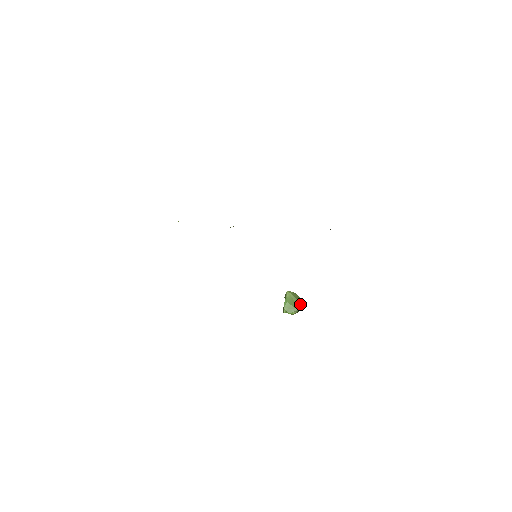
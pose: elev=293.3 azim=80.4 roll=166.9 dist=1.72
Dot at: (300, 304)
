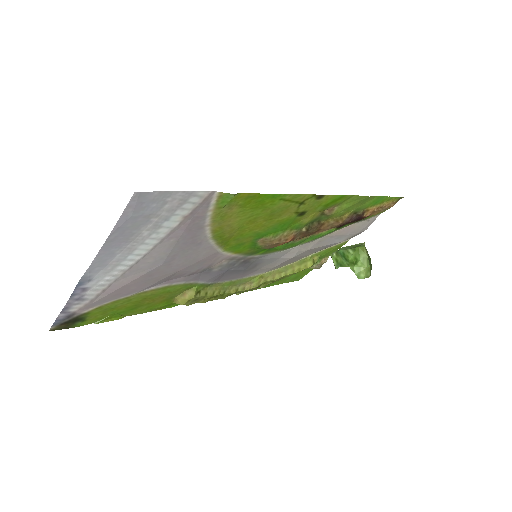
Dot at: occluded
